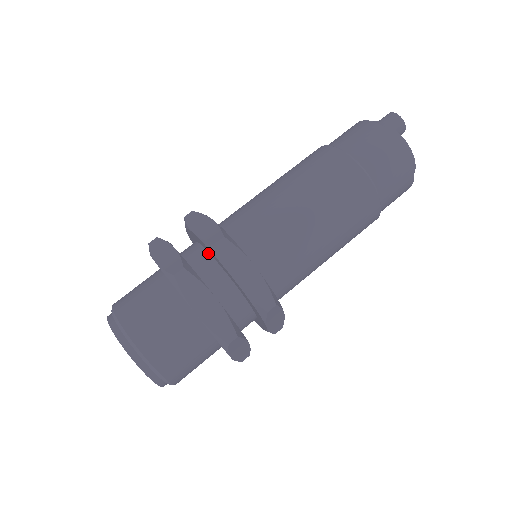
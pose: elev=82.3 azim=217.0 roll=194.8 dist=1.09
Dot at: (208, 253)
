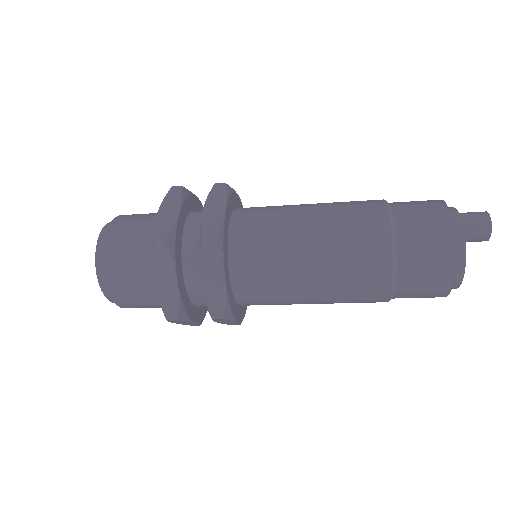
Dot at: occluded
